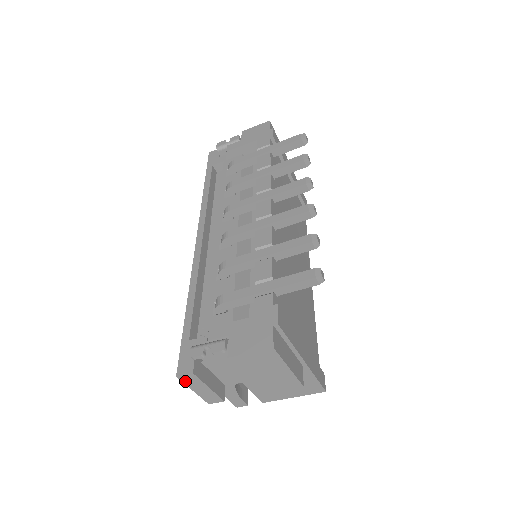
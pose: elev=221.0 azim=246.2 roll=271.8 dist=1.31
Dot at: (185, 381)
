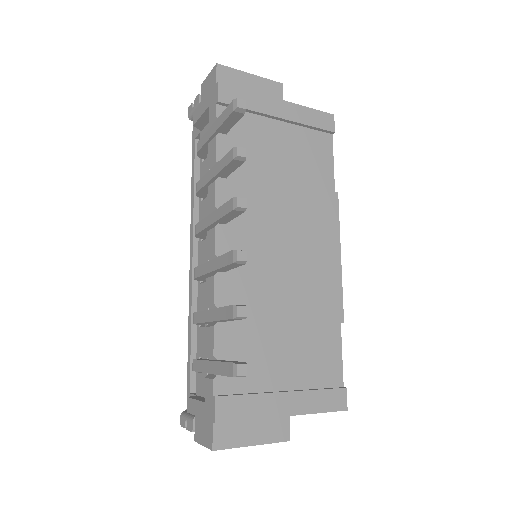
Dot at: occluded
